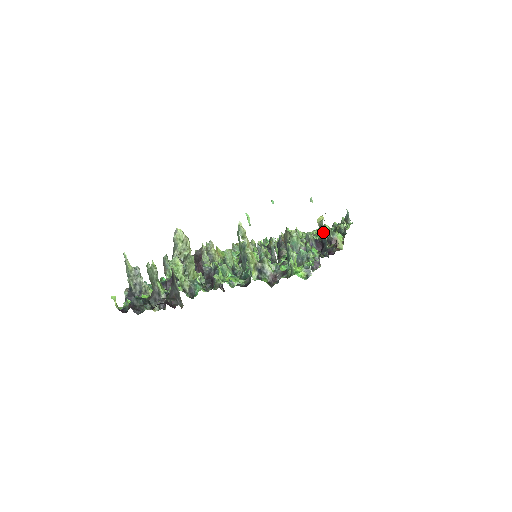
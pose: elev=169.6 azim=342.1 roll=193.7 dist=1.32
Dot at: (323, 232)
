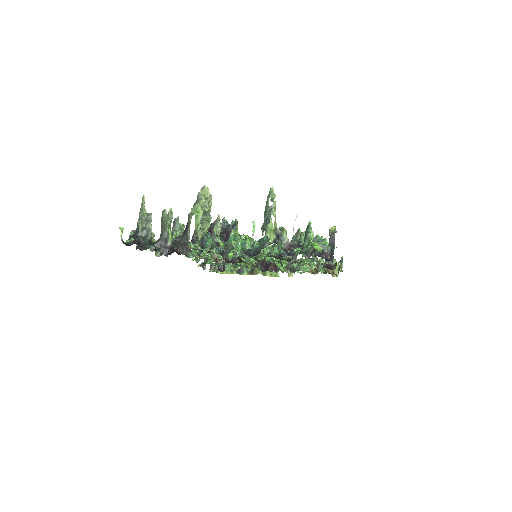
Dot at: (333, 239)
